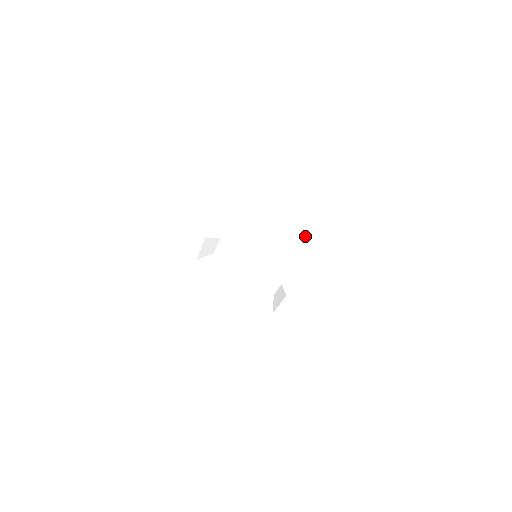
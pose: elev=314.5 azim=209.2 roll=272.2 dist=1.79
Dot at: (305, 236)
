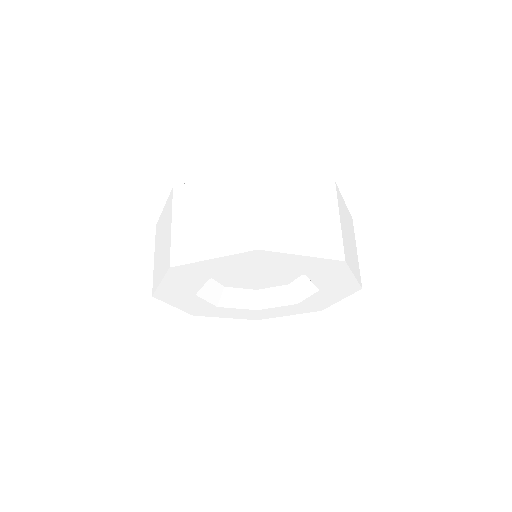
Dot at: (252, 225)
